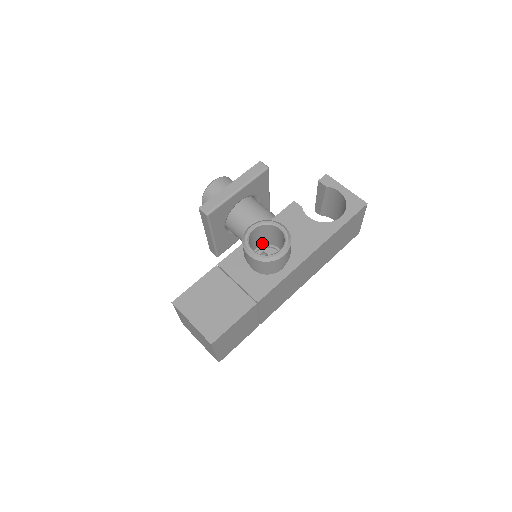
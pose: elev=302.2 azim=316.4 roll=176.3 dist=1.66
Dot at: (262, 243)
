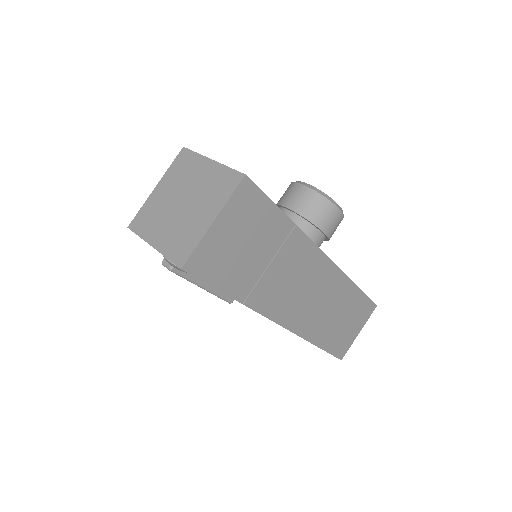
Dot at: occluded
